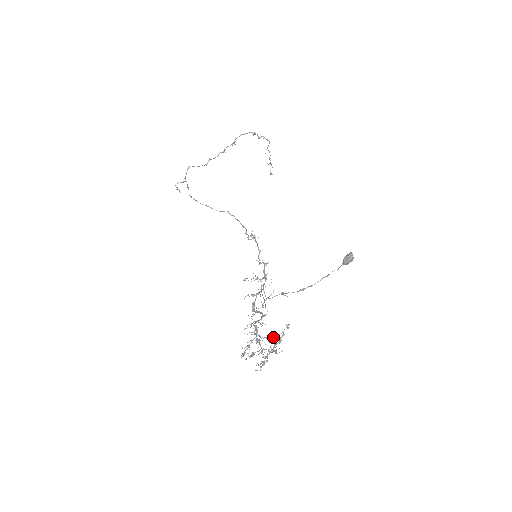
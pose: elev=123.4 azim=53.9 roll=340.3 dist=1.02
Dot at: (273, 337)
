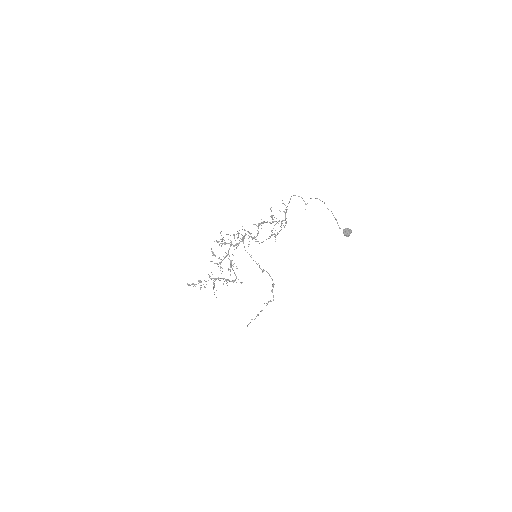
Dot at: occluded
